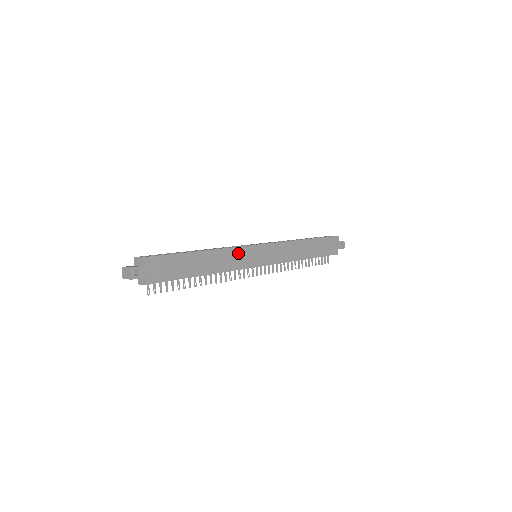
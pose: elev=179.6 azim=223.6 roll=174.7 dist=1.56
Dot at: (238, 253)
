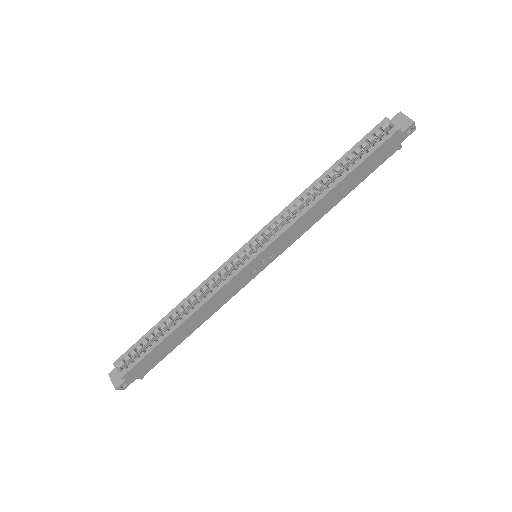
Dot at: (227, 288)
